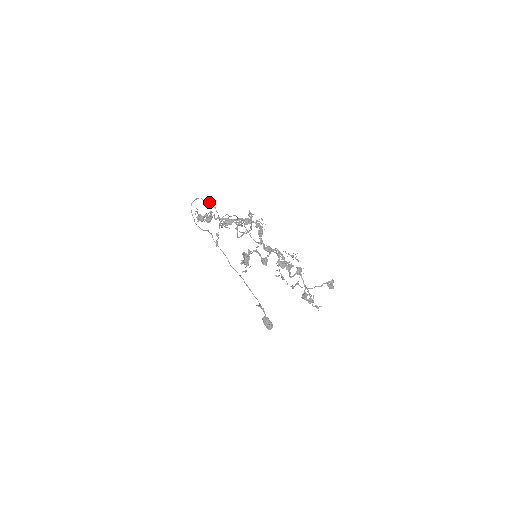
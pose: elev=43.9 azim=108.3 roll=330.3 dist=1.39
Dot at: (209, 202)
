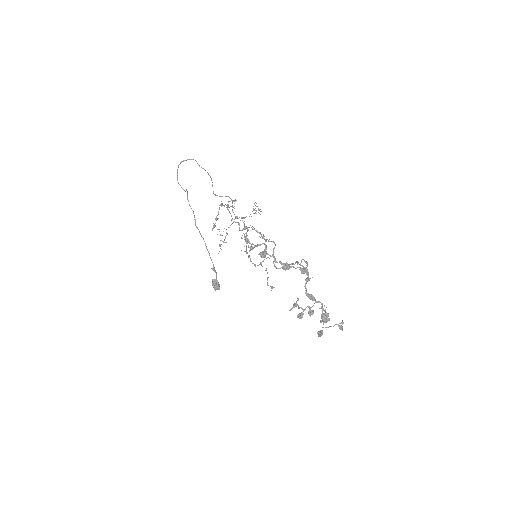
Dot at: occluded
